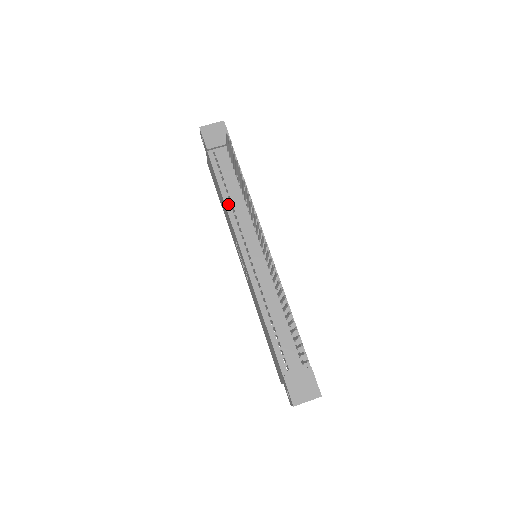
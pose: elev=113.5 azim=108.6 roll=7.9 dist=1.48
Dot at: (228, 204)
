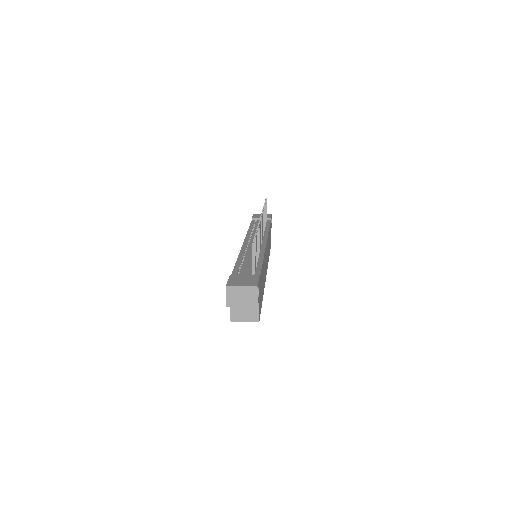
Dot at: (250, 231)
